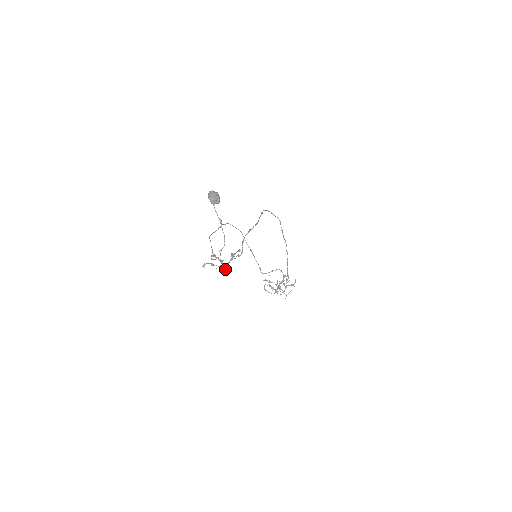
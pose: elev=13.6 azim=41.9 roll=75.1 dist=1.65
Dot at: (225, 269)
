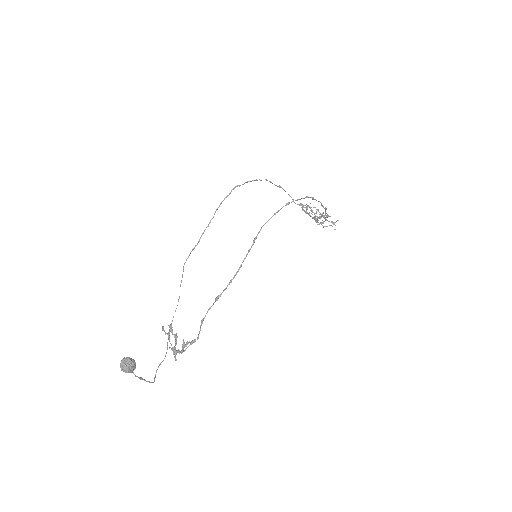
Dot at: (175, 358)
